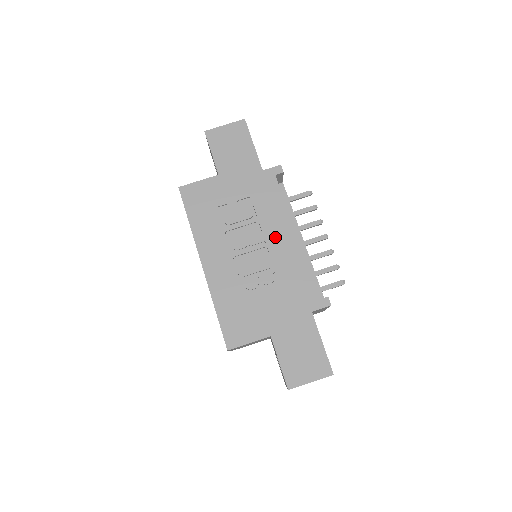
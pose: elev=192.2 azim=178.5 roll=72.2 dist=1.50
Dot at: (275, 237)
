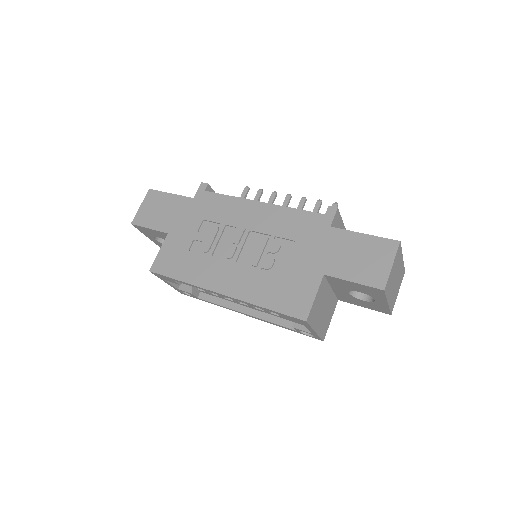
Dot at: (248, 219)
